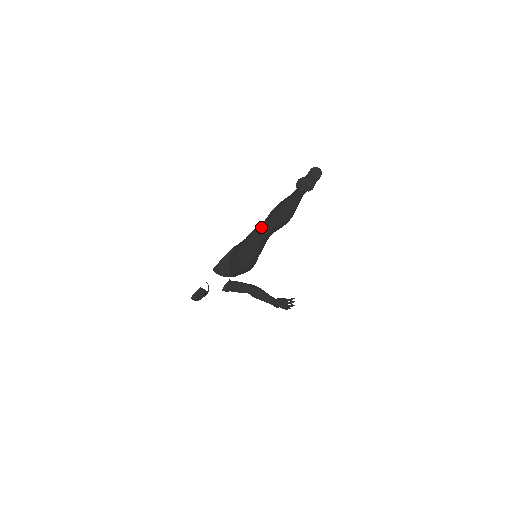
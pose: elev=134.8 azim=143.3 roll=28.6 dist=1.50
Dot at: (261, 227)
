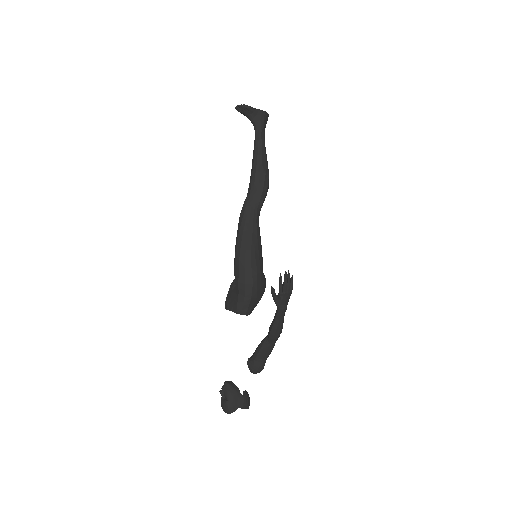
Dot at: occluded
